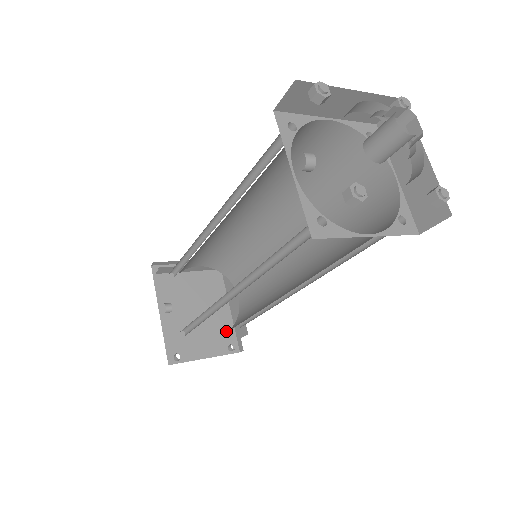
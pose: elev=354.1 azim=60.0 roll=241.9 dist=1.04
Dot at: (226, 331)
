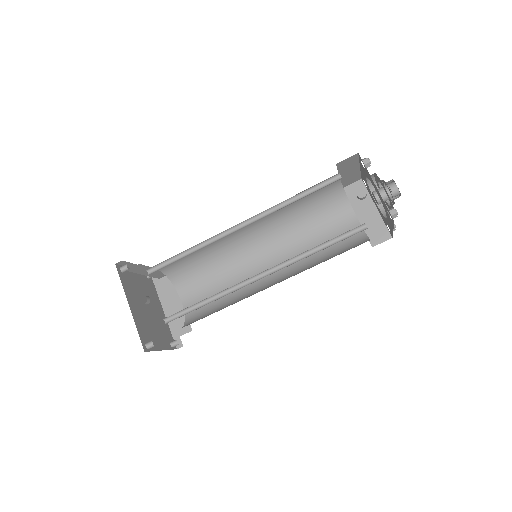
Dot at: (166, 330)
